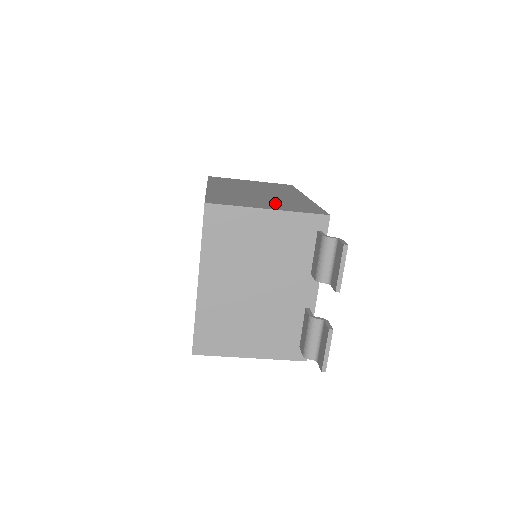
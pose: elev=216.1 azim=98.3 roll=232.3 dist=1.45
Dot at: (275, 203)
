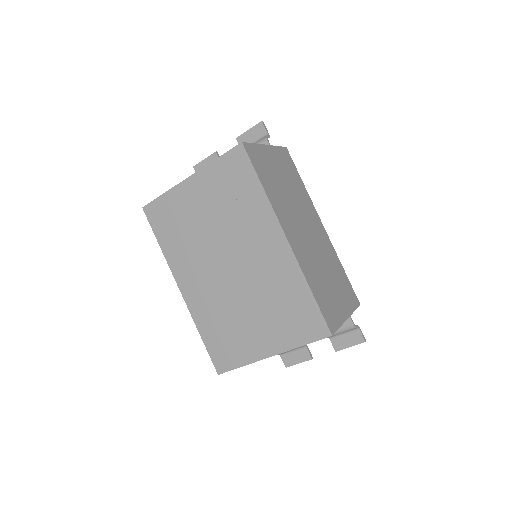
Dot at: (337, 286)
